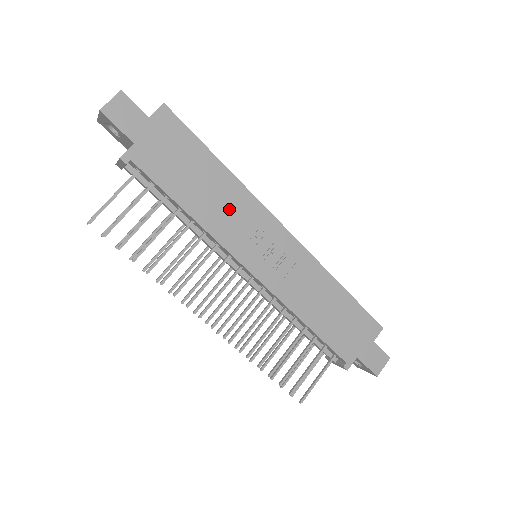
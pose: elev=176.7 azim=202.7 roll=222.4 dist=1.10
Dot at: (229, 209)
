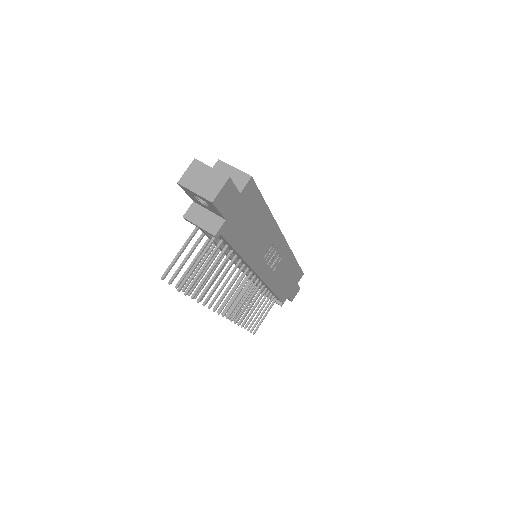
Dot at: (262, 241)
